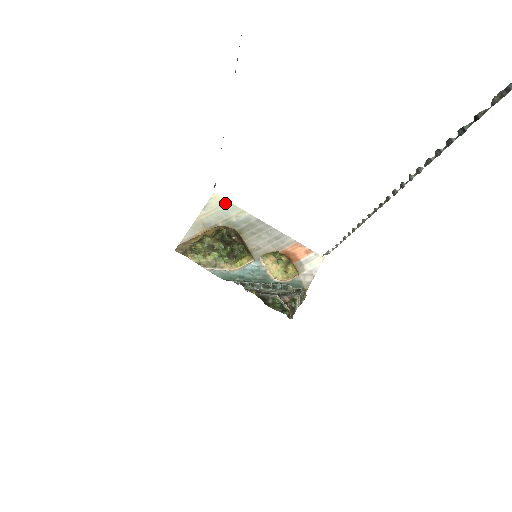
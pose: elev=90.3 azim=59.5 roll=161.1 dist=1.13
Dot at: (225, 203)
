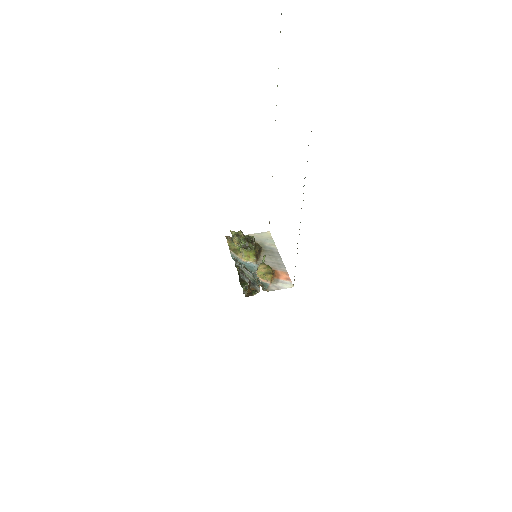
Dot at: (270, 237)
